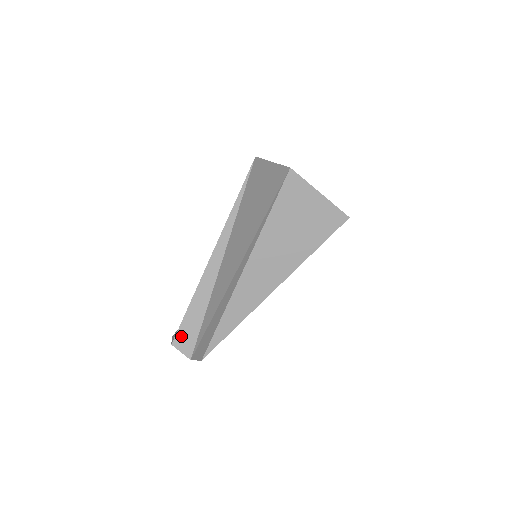
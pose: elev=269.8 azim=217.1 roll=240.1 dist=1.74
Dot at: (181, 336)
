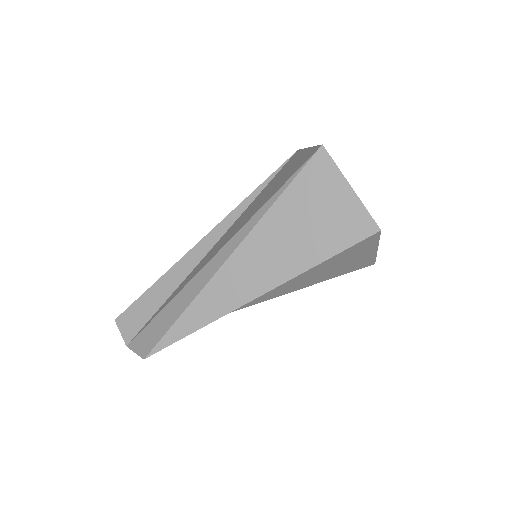
Dot at: (142, 338)
